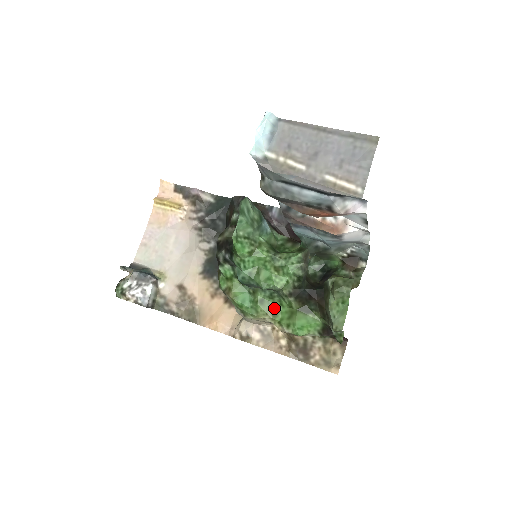
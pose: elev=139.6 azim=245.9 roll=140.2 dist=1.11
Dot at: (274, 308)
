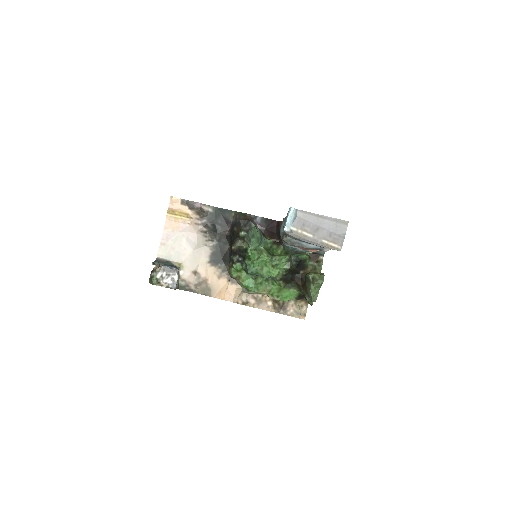
Dot at: (269, 287)
